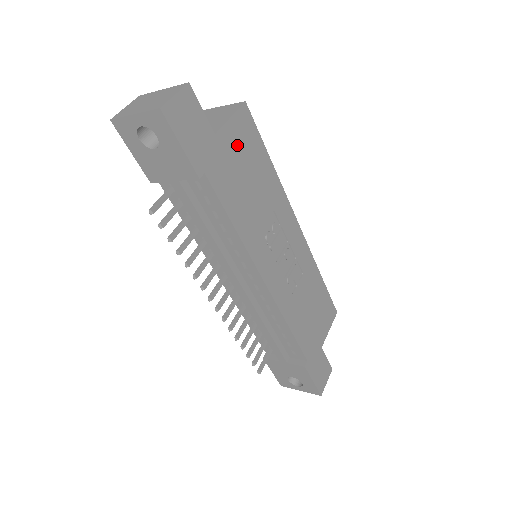
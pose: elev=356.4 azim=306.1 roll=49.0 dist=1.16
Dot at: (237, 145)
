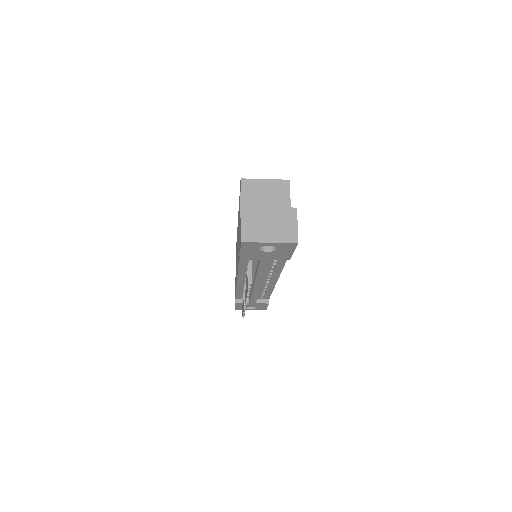
Dot at: occluded
